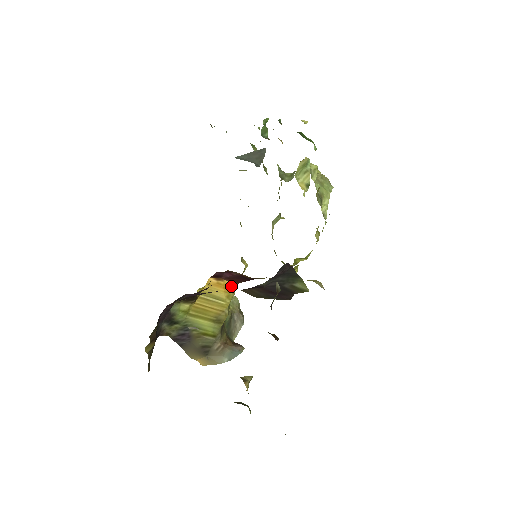
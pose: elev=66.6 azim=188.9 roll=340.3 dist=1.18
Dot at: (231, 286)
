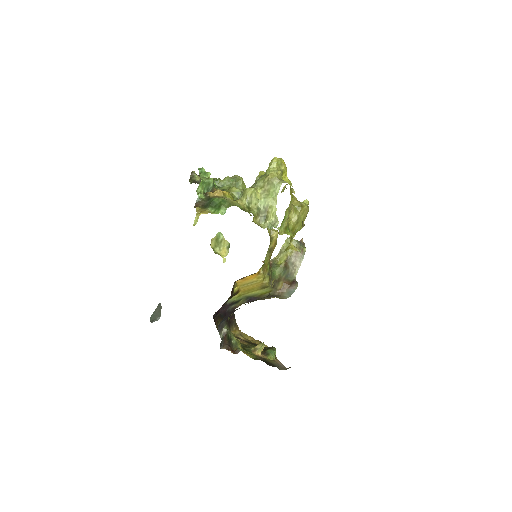
Dot at: (255, 274)
